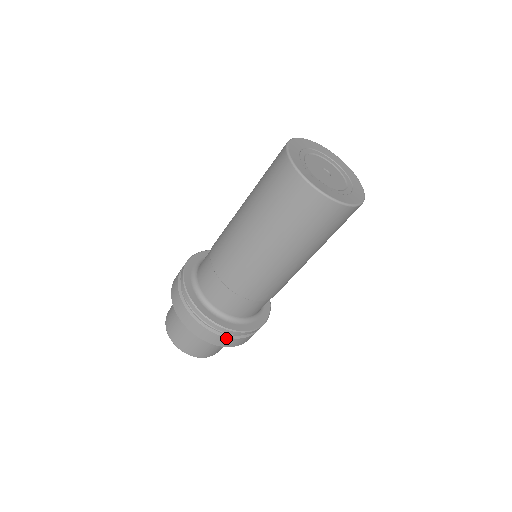
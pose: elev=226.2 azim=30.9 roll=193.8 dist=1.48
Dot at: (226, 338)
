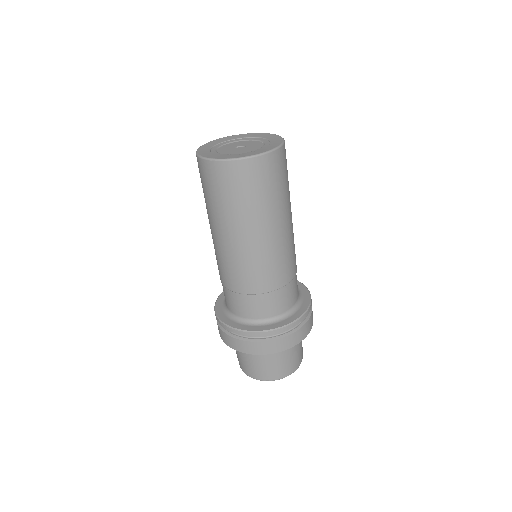
Dot at: (225, 334)
